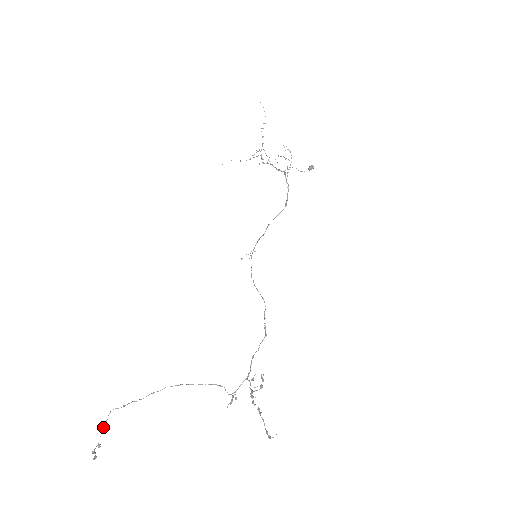
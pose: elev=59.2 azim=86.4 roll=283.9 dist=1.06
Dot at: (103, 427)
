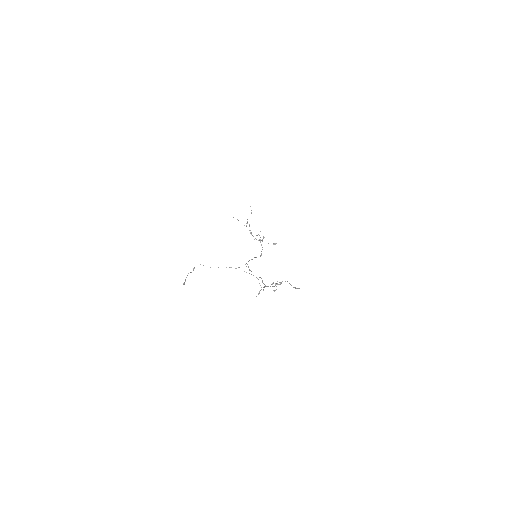
Dot at: occluded
